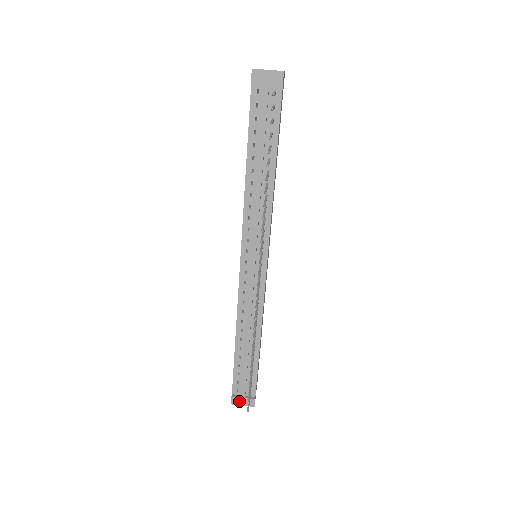
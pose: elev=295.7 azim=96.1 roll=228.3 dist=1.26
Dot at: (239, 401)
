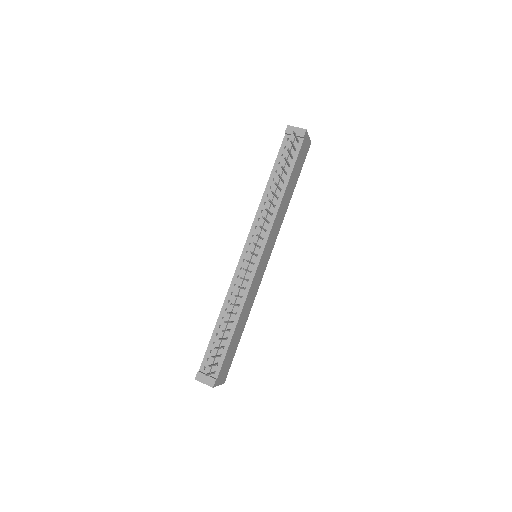
Dot at: (202, 378)
